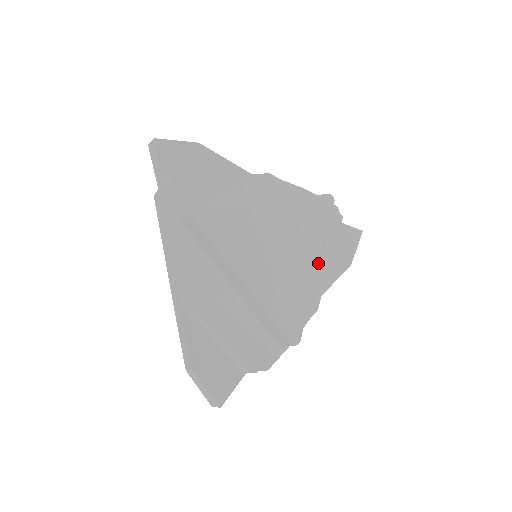
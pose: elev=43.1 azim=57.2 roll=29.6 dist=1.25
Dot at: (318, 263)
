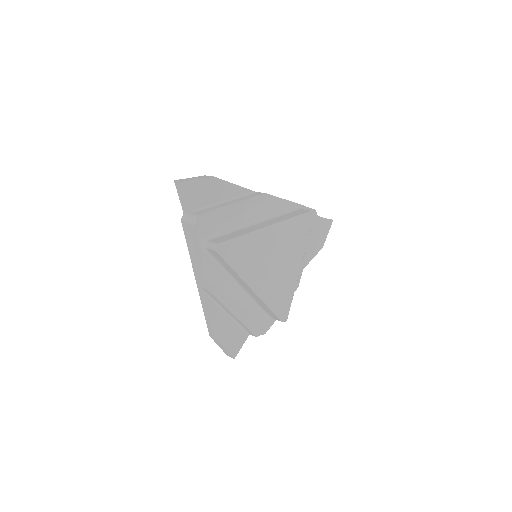
Dot at: (301, 264)
